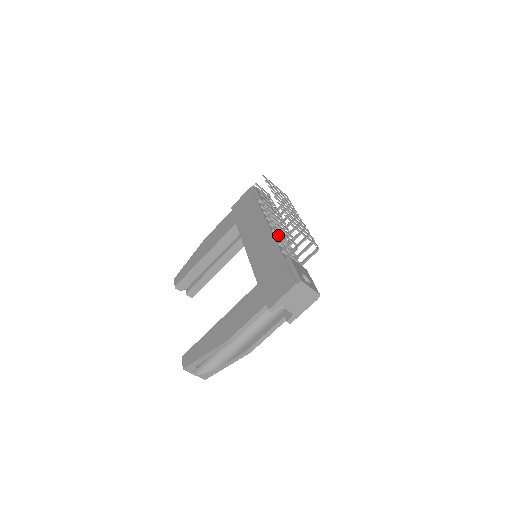
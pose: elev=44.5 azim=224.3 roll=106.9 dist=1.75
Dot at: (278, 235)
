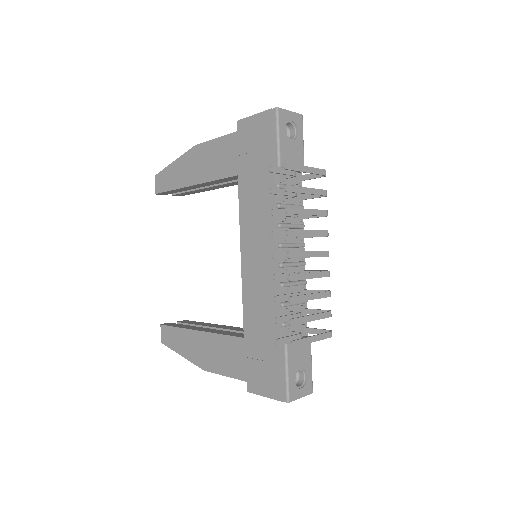
Dot at: occluded
